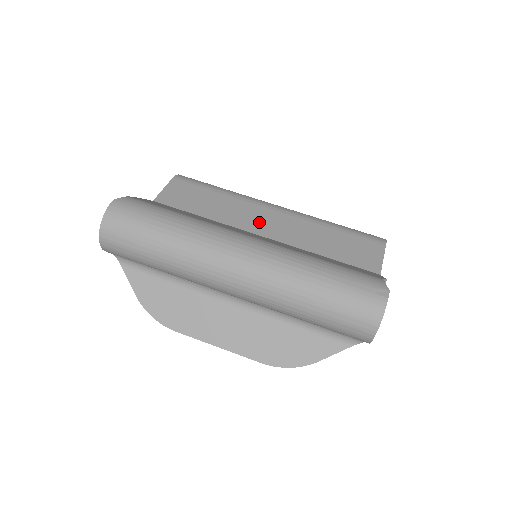
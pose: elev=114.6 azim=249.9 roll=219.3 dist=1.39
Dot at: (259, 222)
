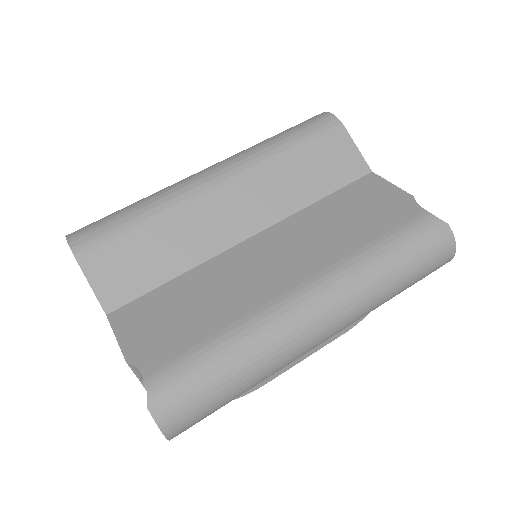
Dot at: (228, 222)
